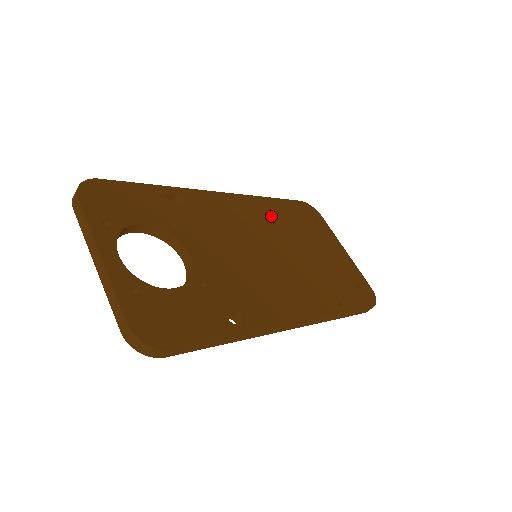
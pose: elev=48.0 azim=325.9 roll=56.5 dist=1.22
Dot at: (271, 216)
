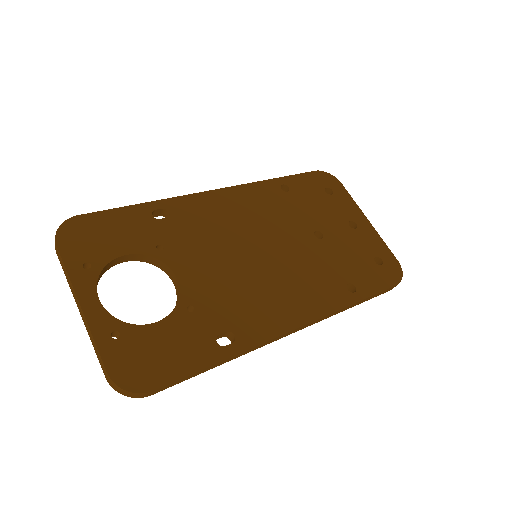
Dot at: (276, 202)
